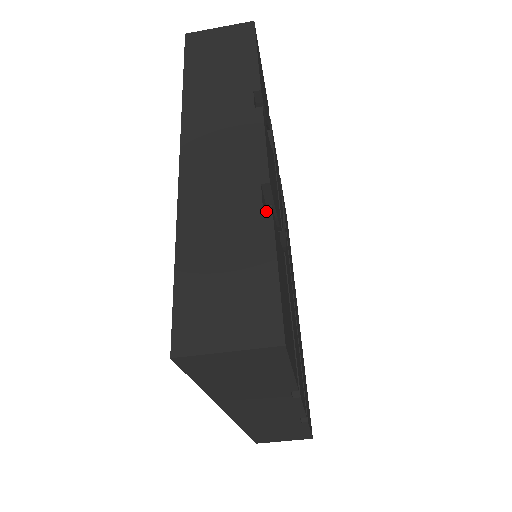
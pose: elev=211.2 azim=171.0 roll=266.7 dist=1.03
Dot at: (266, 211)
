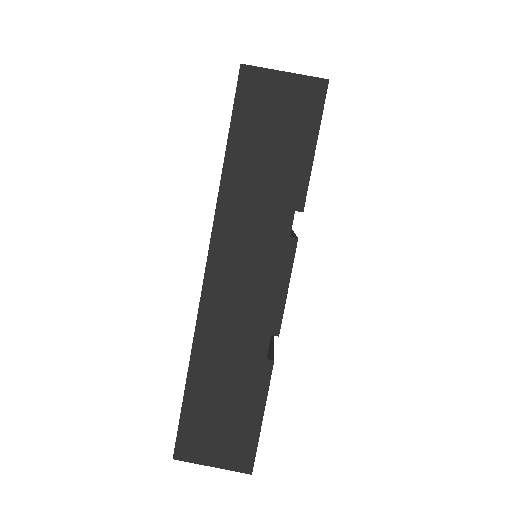
Dot at: occluded
